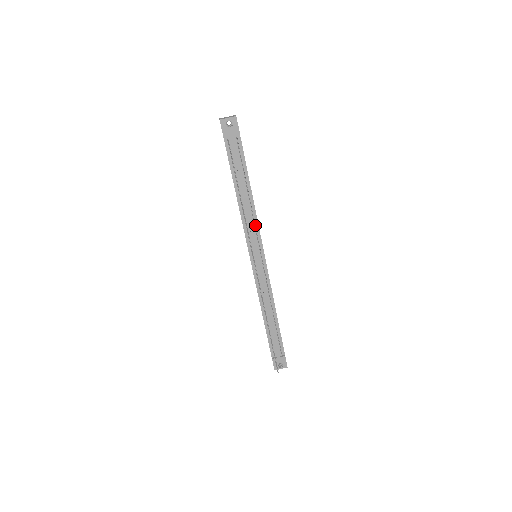
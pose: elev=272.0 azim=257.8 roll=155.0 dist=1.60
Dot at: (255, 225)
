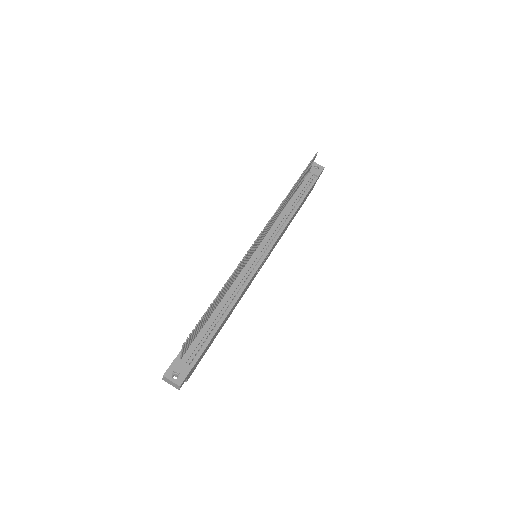
Dot at: (279, 231)
